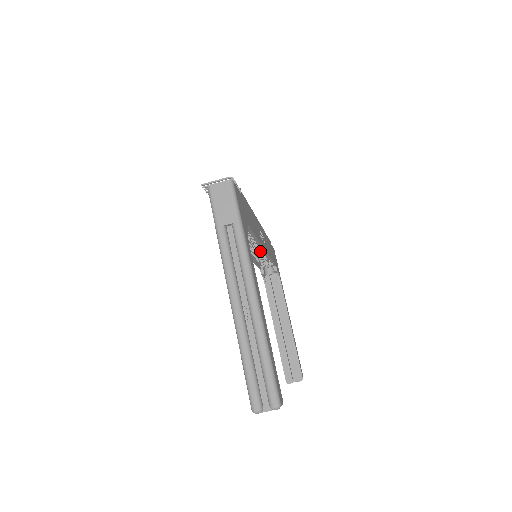
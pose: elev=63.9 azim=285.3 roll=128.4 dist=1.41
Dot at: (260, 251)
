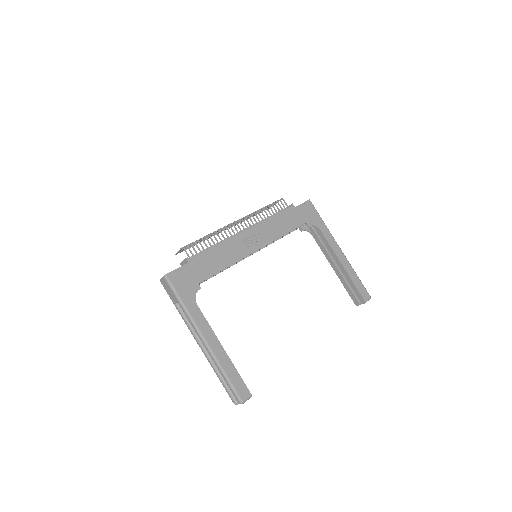
Dot at: occluded
